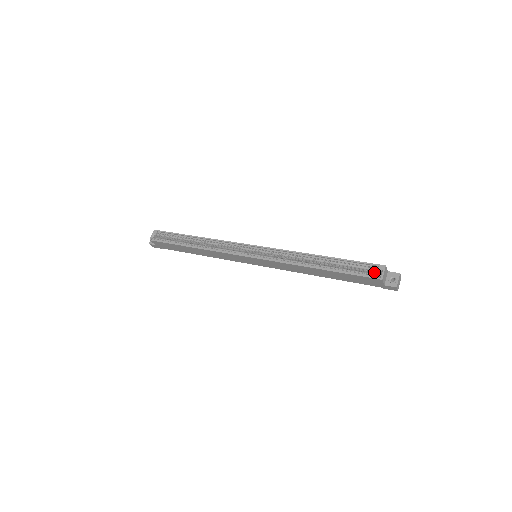
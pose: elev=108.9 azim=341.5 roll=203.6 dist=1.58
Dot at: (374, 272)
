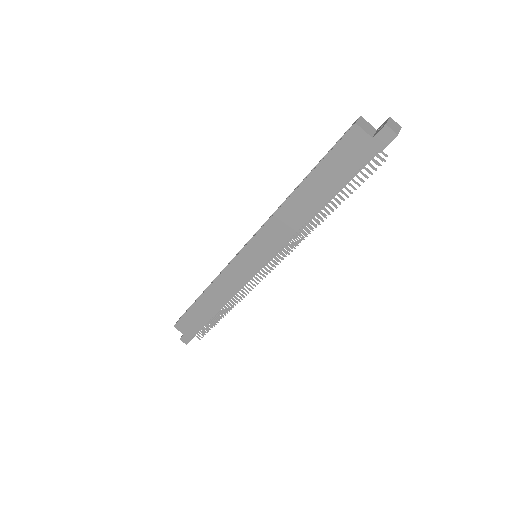
Dot at: occluded
